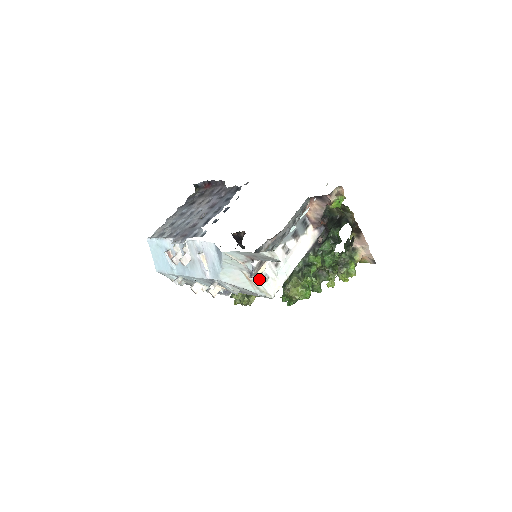
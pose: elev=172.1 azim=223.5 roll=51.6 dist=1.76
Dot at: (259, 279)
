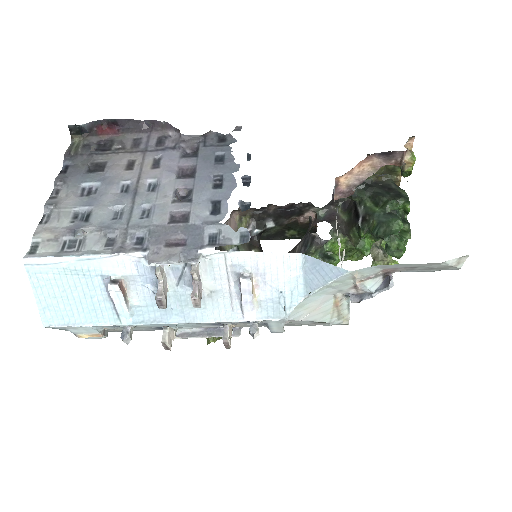
Dot at: (350, 300)
